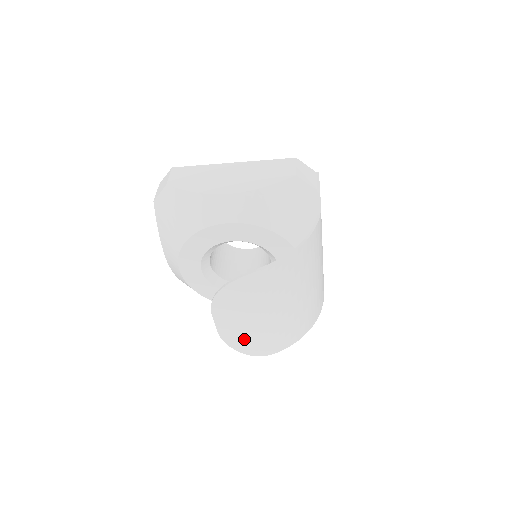
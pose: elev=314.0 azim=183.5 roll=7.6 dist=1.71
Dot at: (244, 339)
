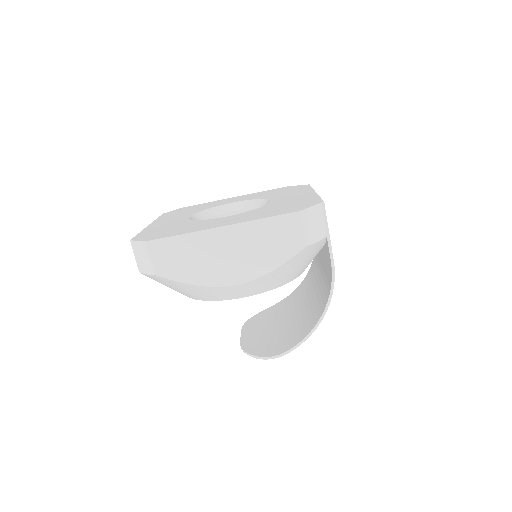
Dot at: occluded
